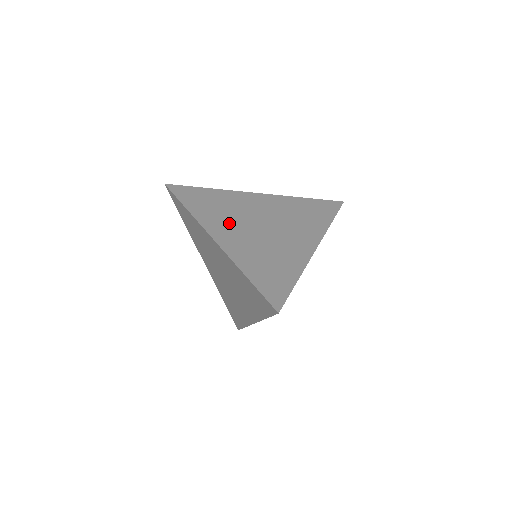
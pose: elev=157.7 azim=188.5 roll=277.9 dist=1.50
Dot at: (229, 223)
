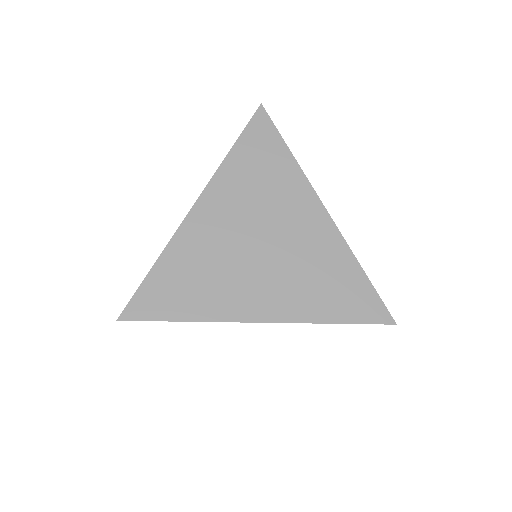
Dot at: (238, 284)
